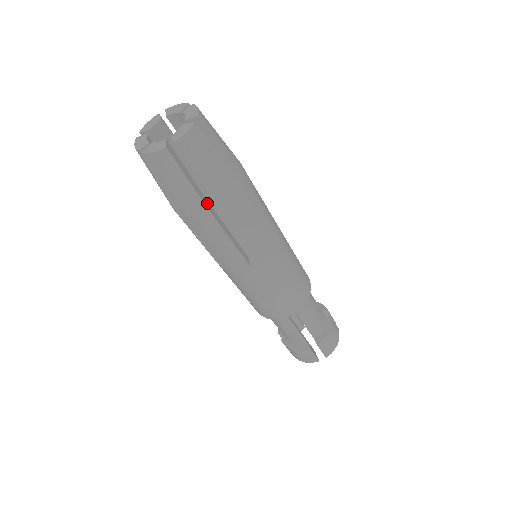
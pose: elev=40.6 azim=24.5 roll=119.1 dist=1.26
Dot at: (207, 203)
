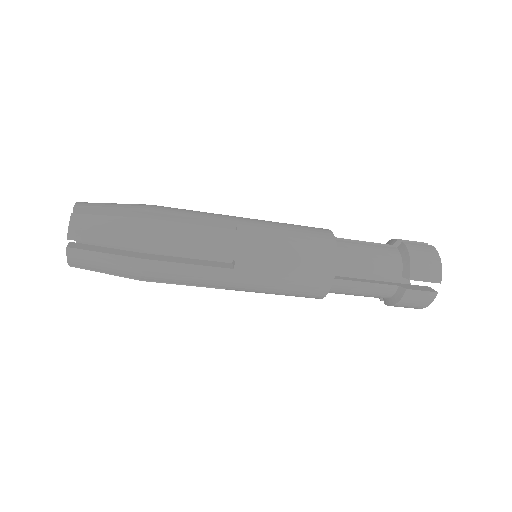
Dot at: (141, 255)
